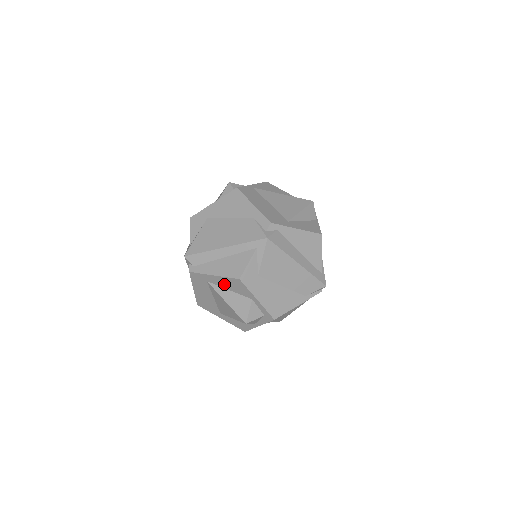
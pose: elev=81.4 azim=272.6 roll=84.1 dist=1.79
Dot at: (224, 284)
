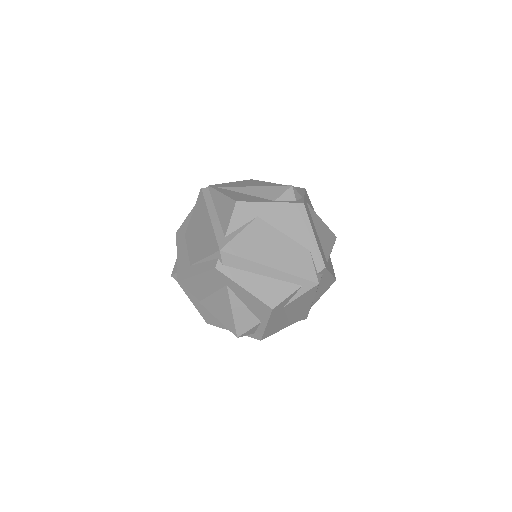
Dot at: (246, 299)
